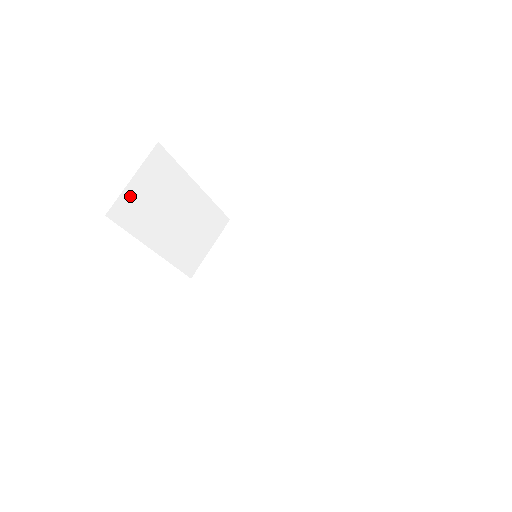
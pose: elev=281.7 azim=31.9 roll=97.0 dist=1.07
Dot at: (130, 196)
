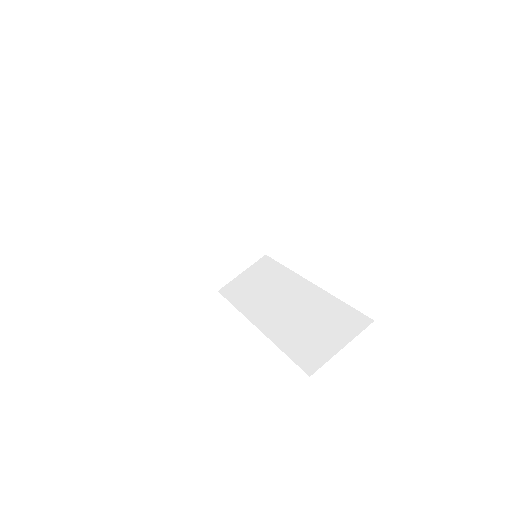
Dot at: (182, 197)
